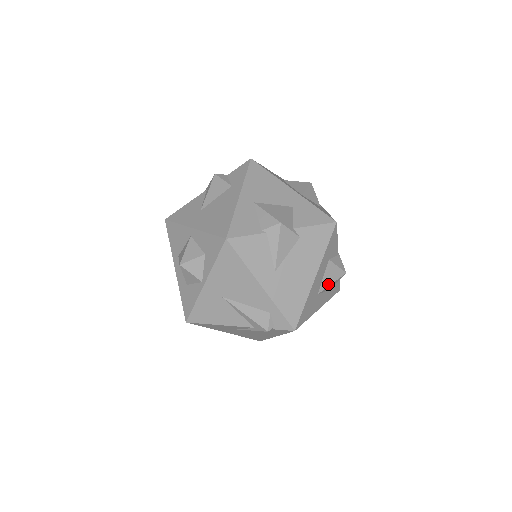
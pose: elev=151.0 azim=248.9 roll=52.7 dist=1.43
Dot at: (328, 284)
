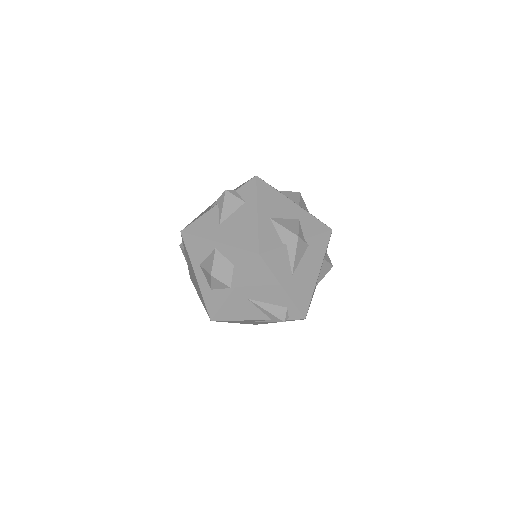
Dot at: (322, 277)
